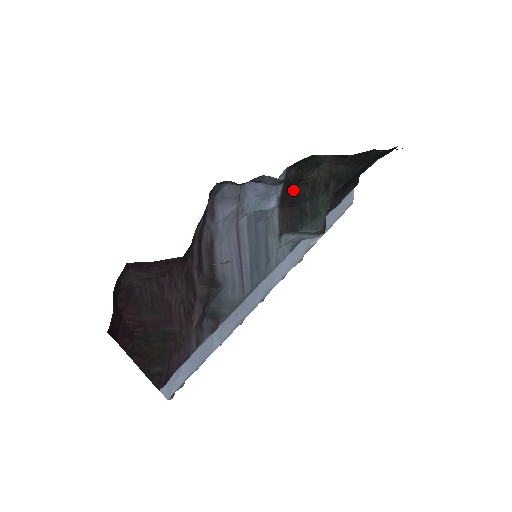
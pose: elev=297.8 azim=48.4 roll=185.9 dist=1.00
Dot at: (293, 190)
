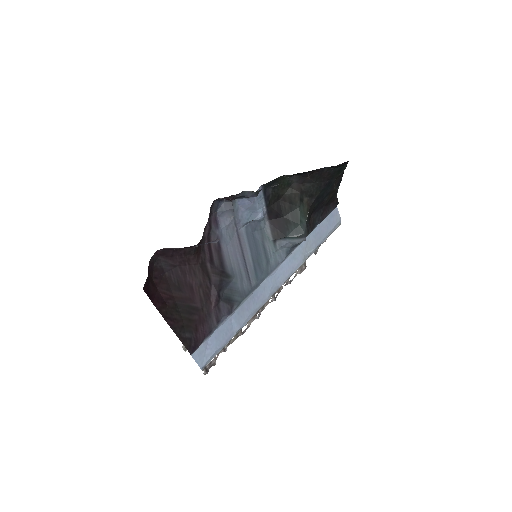
Dot at: (275, 205)
